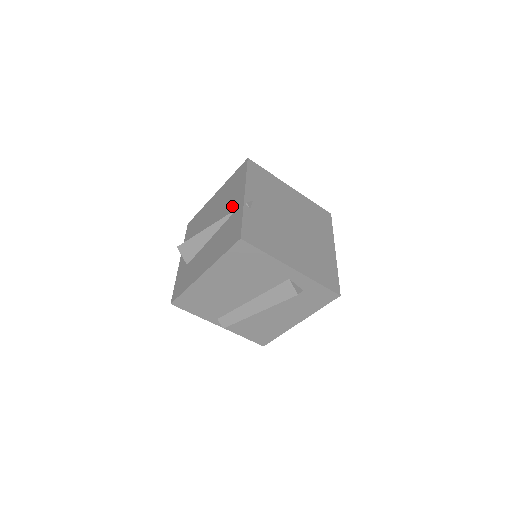
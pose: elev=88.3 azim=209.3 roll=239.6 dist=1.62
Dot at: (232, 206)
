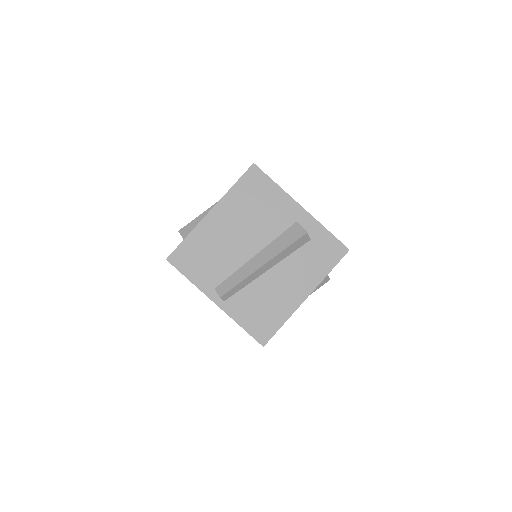
Dot at: occluded
